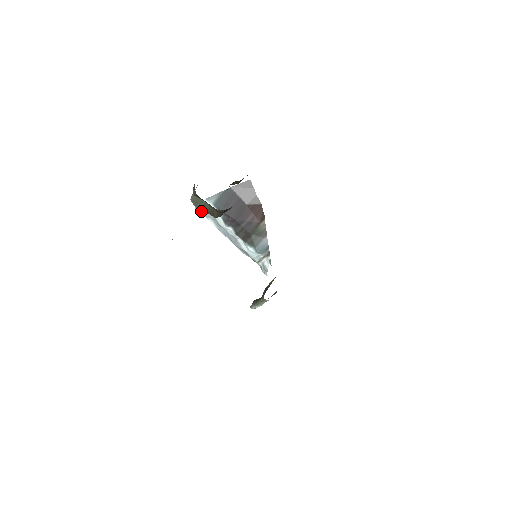
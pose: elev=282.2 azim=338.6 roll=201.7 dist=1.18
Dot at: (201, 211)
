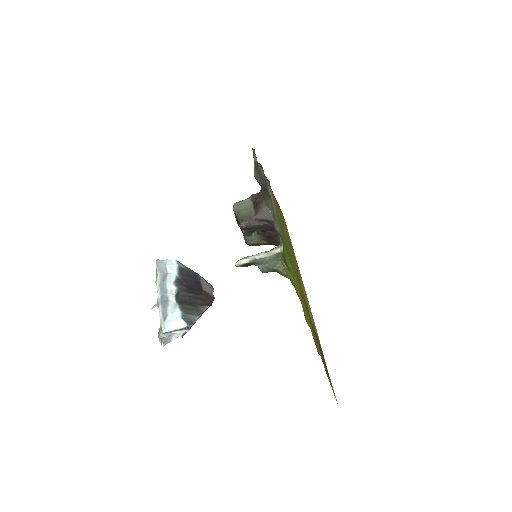
Dot at: (160, 264)
